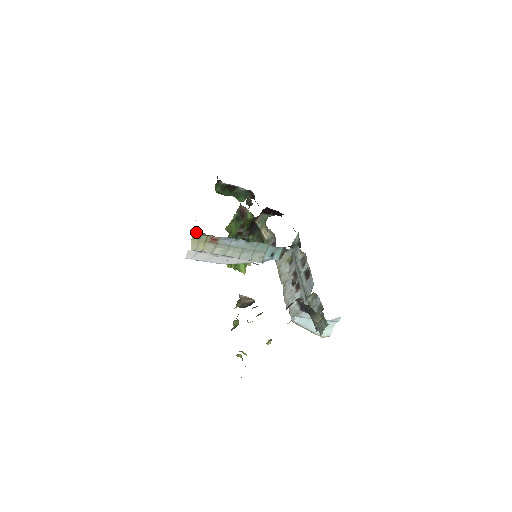
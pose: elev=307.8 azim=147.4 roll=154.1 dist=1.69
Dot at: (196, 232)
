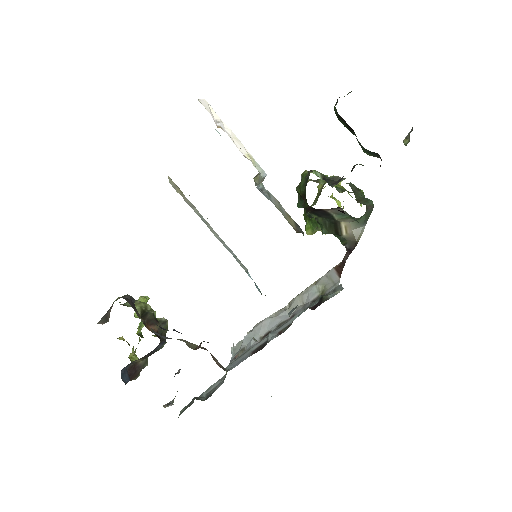
Dot at: occluded
